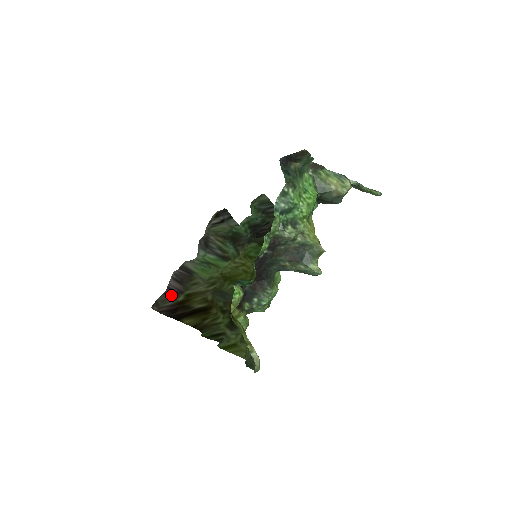
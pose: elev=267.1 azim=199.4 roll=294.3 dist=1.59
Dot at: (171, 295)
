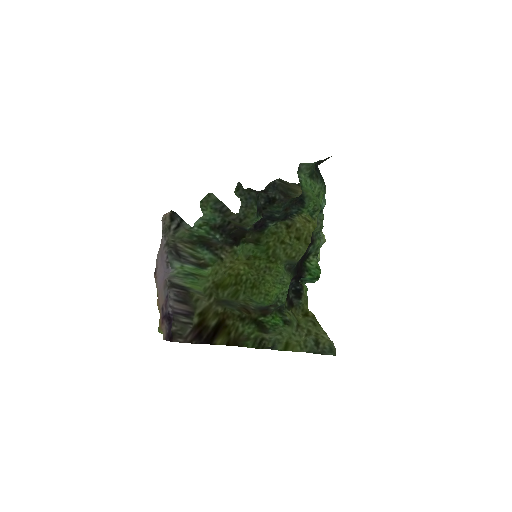
Dot at: (183, 320)
